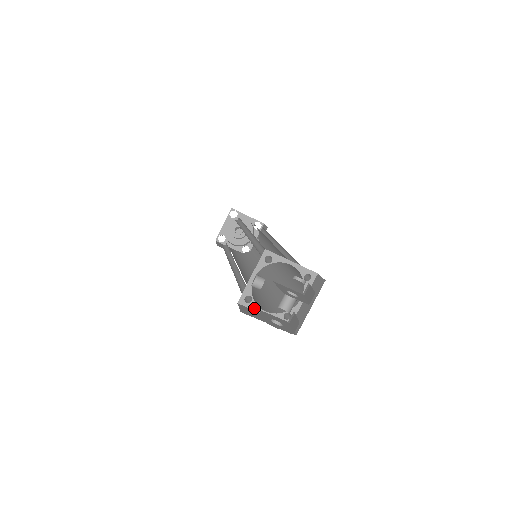
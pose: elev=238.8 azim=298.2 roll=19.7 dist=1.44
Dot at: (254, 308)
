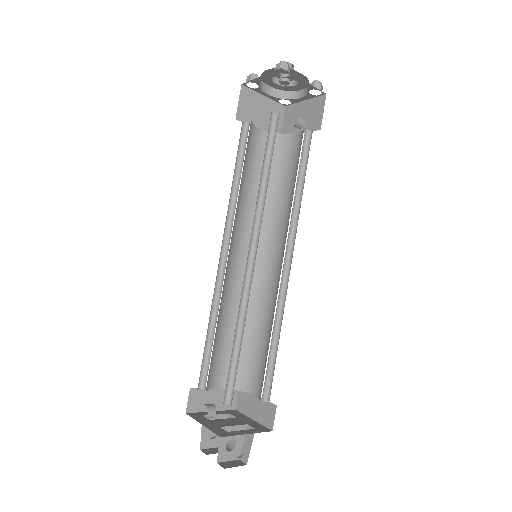
Dot at: occluded
